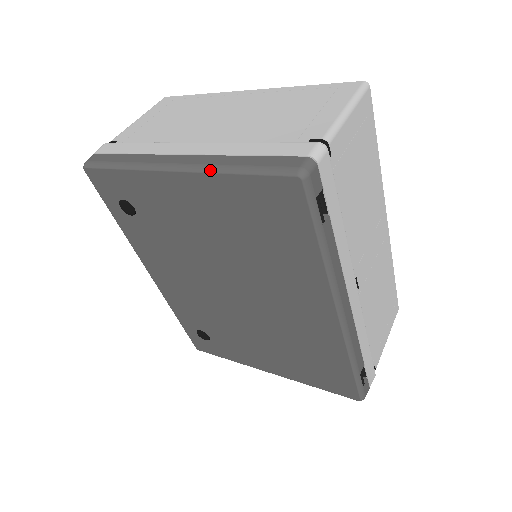
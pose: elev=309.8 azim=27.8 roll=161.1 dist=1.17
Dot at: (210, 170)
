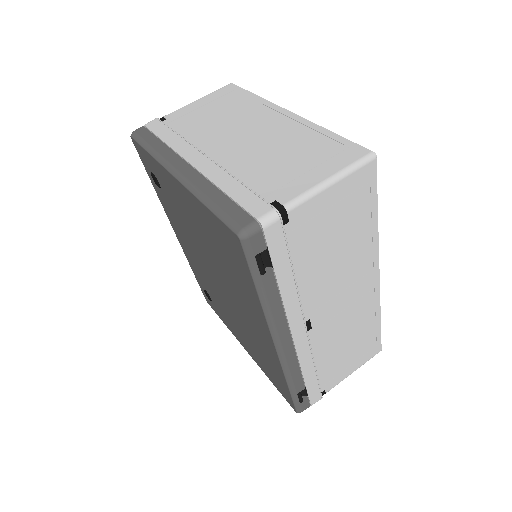
Dot at: (193, 192)
